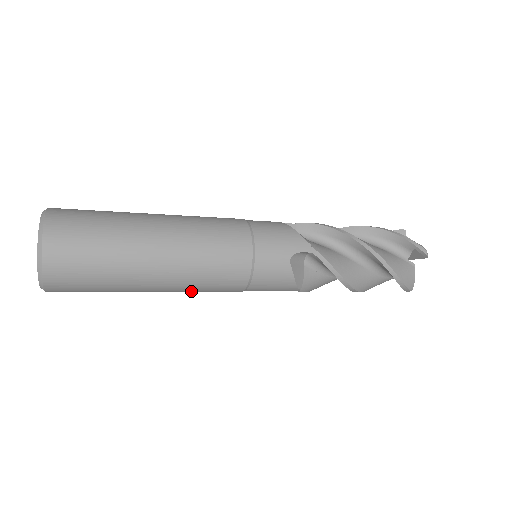
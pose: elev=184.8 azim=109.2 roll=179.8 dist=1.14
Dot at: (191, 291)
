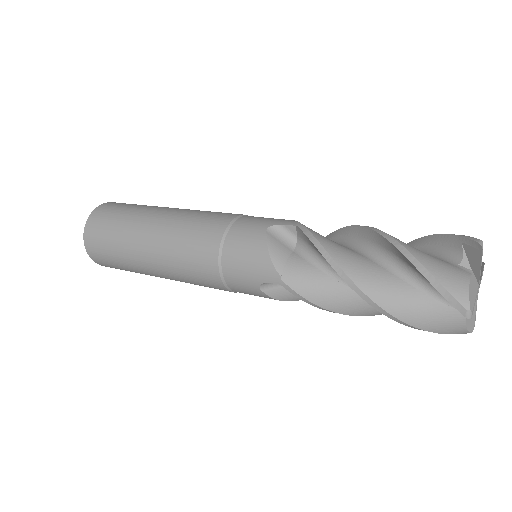
Dot at: occluded
